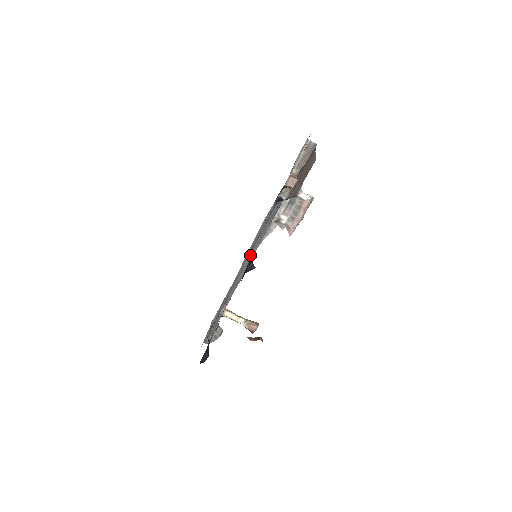
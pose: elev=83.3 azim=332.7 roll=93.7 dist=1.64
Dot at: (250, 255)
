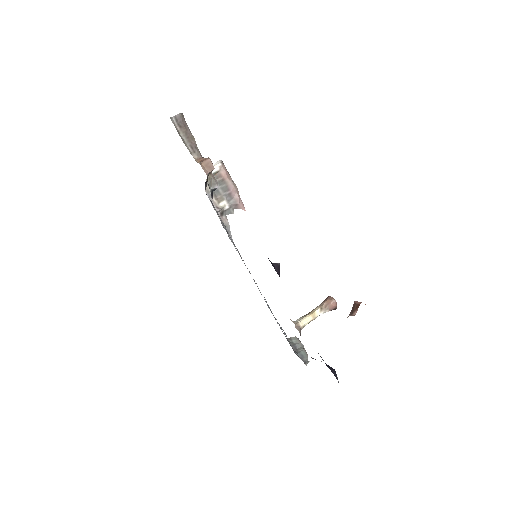
Dot at: occluded
